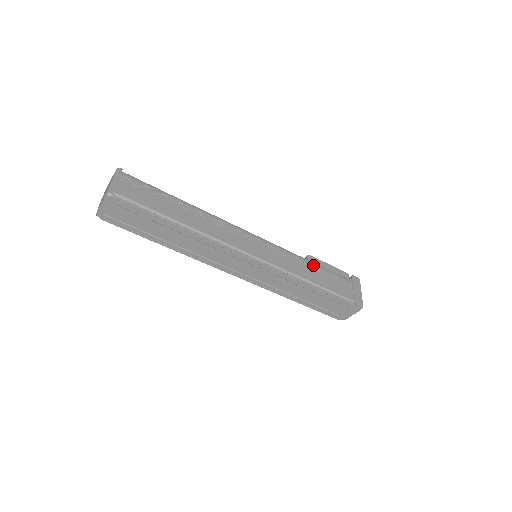
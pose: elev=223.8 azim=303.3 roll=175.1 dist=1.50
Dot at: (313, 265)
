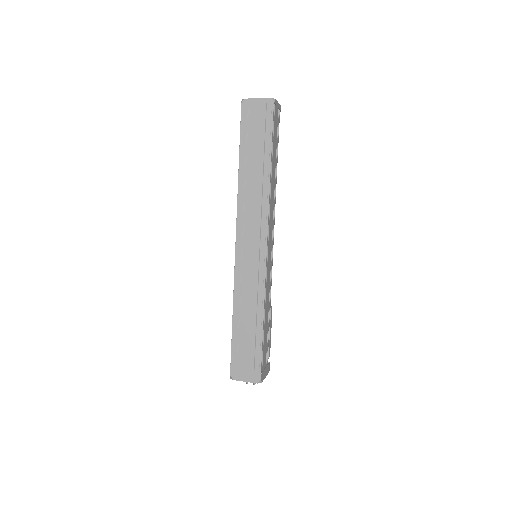
Dot at: (270, 313)
